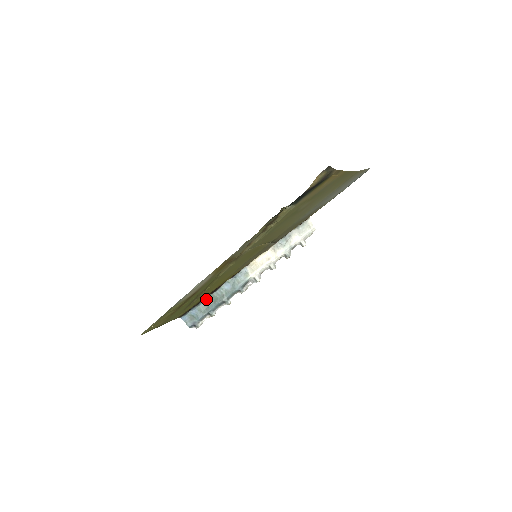
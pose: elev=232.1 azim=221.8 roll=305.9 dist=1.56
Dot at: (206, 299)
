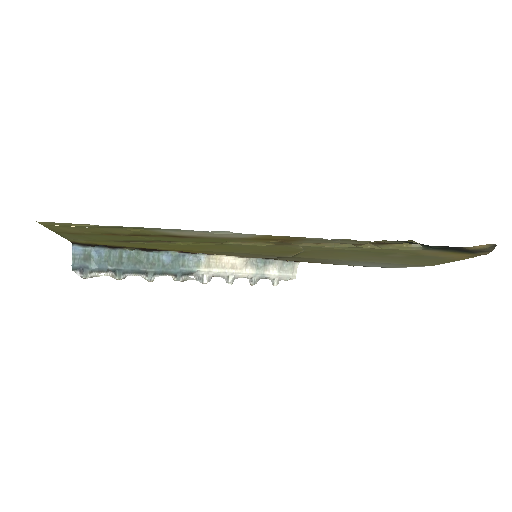
Dot at: (128, 250)
